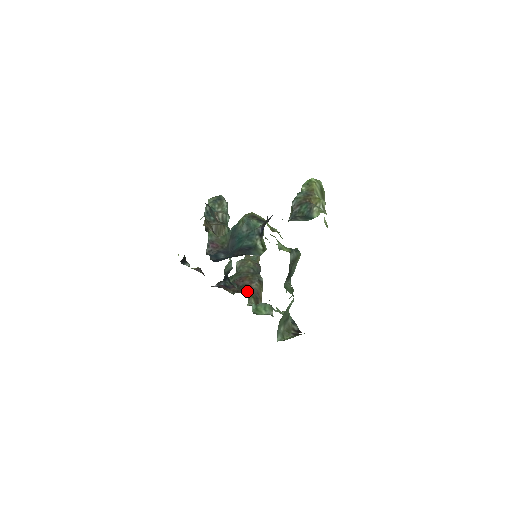
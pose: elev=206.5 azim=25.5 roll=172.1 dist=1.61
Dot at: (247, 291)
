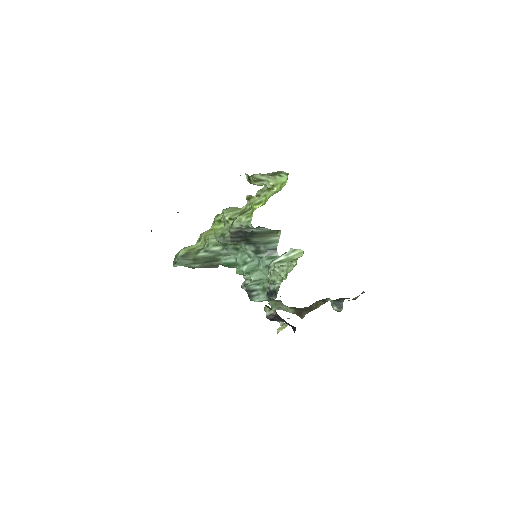
Dot at: occluded
